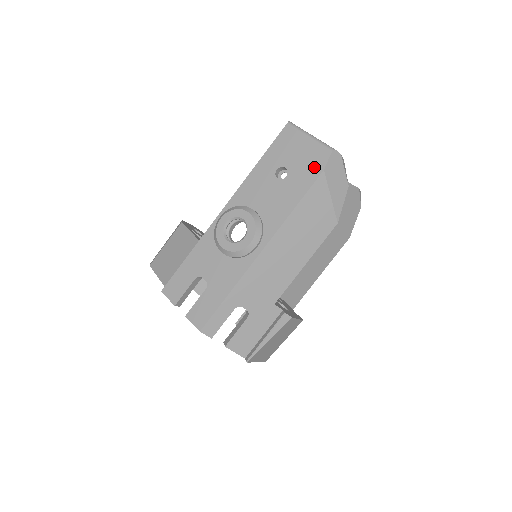
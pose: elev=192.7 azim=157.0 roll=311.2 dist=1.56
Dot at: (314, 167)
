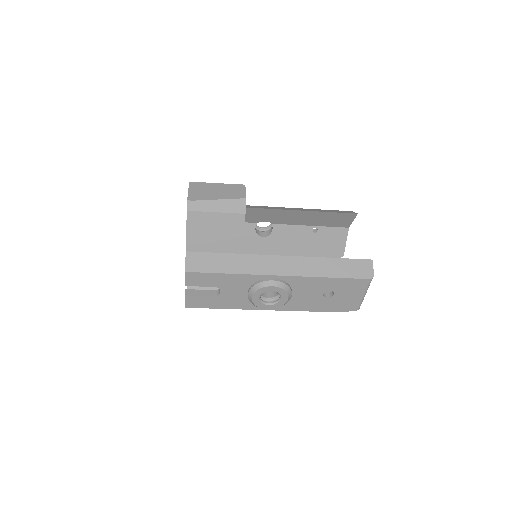
Dot at: (342, 308)
